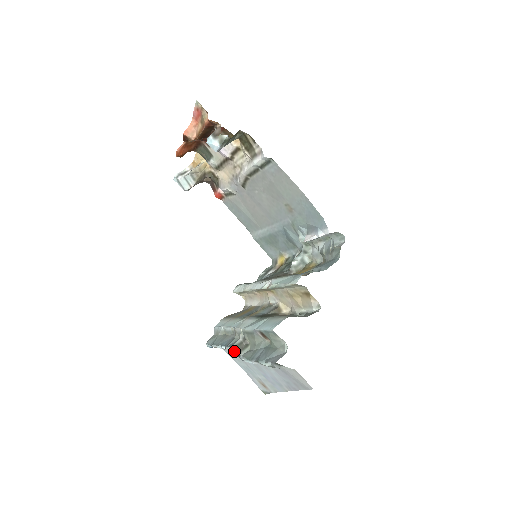
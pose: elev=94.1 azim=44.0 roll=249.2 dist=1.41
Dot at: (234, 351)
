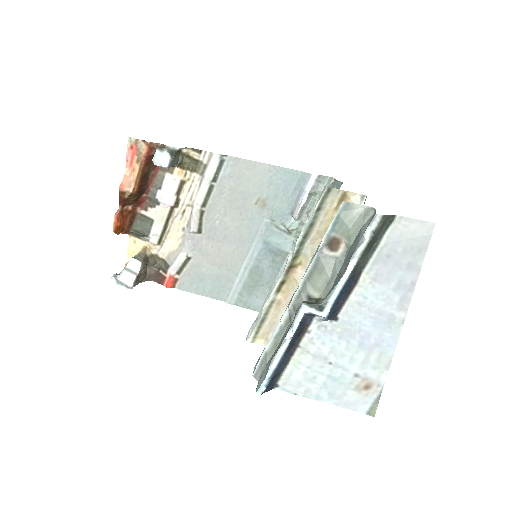
Dot at: (309, 306)
